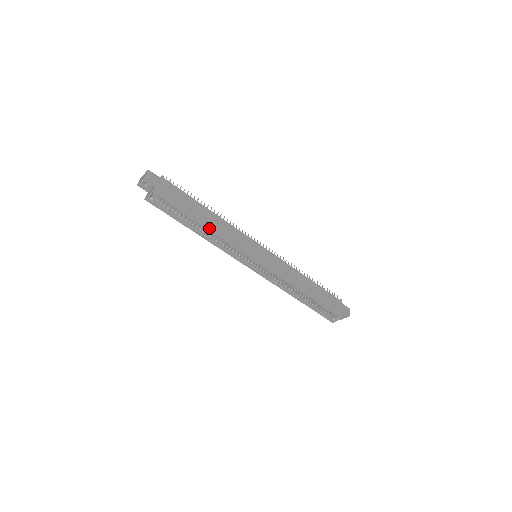
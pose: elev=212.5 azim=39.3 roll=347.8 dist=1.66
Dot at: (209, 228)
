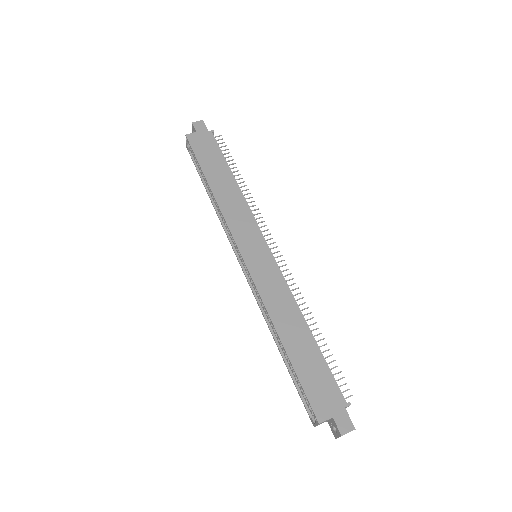
Dot at: (213, 191)
